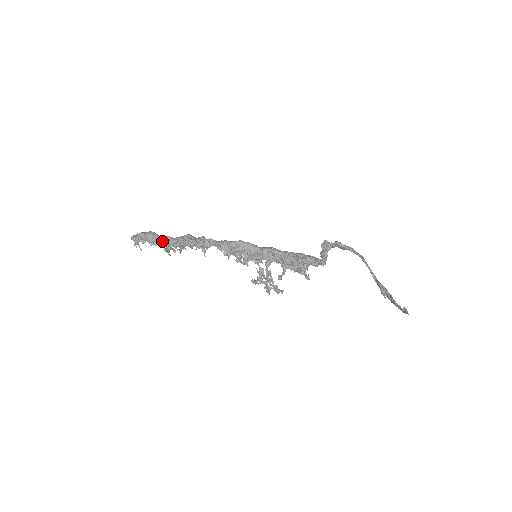
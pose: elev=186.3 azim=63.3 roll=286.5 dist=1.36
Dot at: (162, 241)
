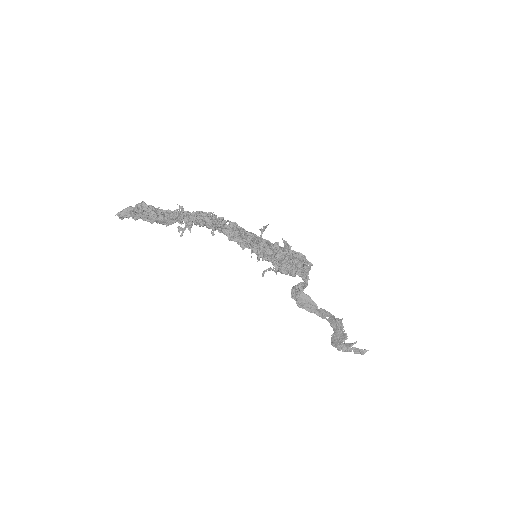
Dot at: (175, 210)
